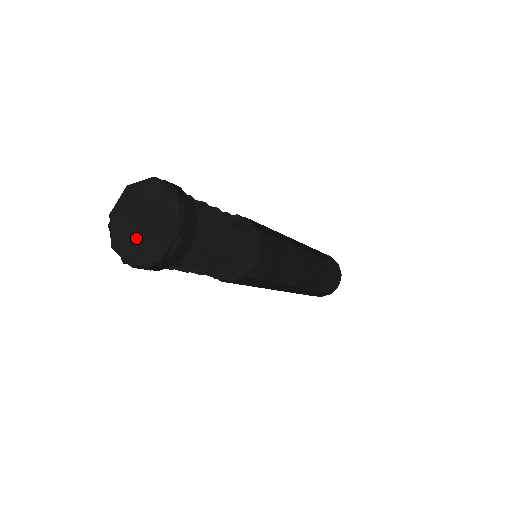
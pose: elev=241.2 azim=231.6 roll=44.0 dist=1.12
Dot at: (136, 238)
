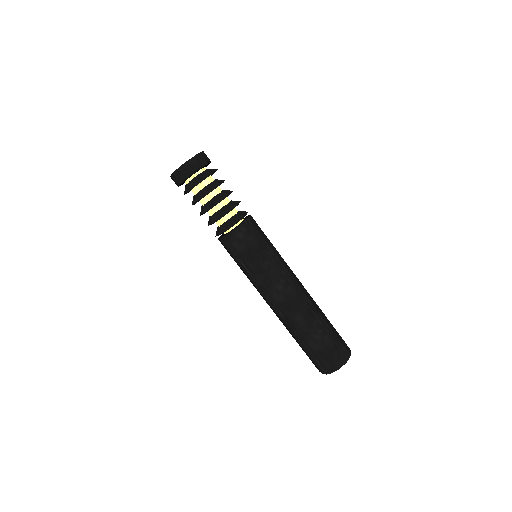
Dot at: occluded
